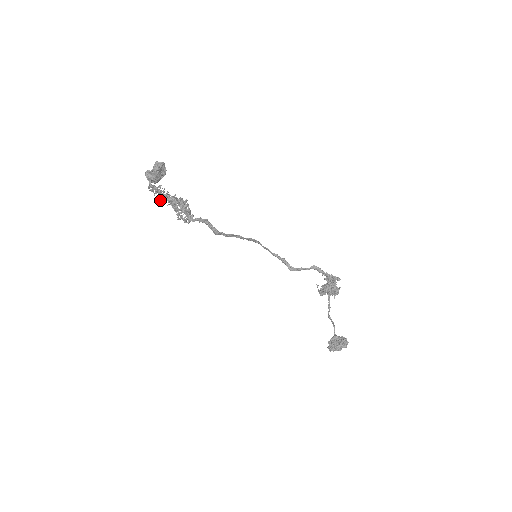
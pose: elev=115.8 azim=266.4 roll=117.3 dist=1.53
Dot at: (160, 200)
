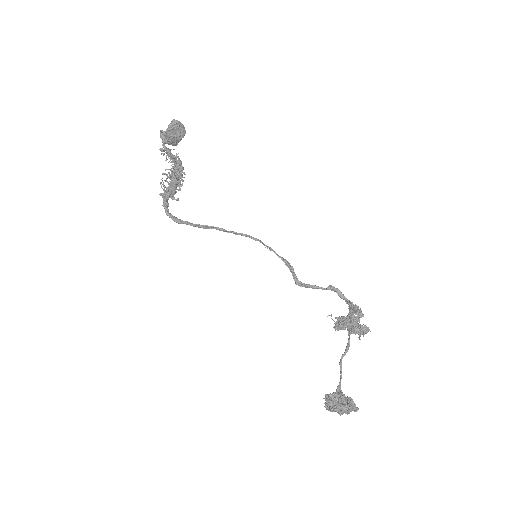
Dot at: occluded
